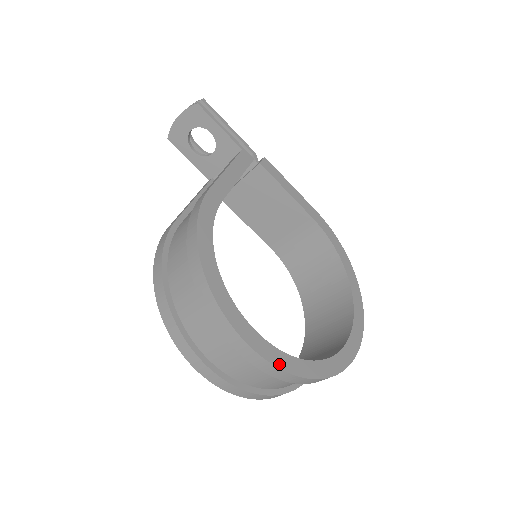
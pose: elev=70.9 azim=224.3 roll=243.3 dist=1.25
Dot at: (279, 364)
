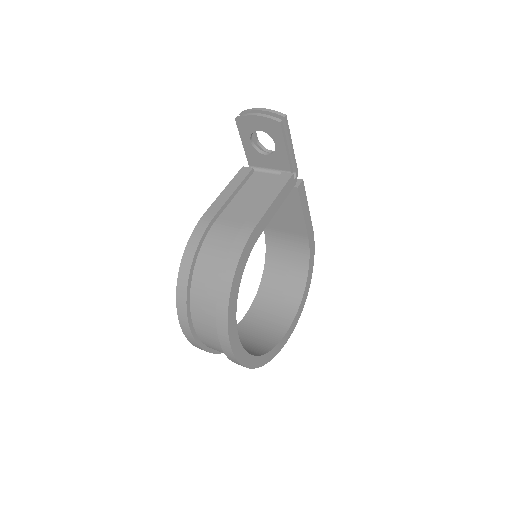
Dot at: (243, 362)
